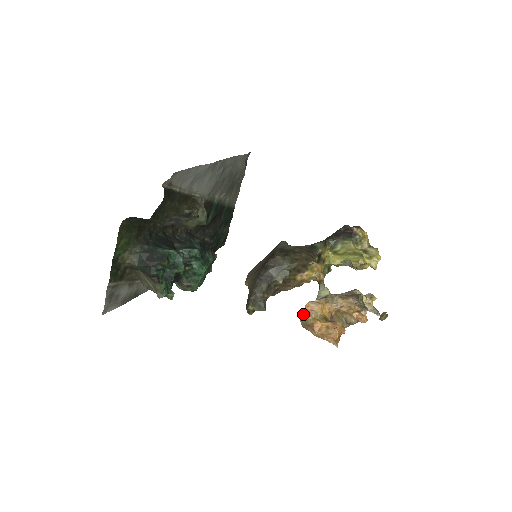
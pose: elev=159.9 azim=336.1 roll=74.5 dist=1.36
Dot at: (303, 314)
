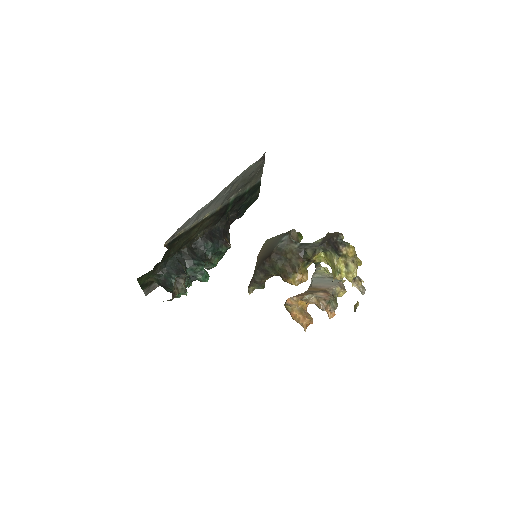
Dot at: (285, 304)
